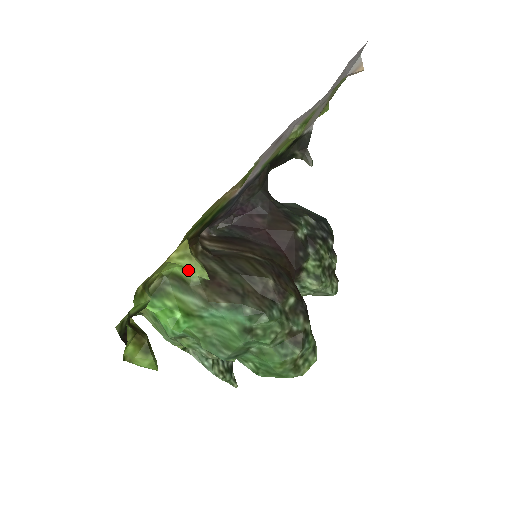
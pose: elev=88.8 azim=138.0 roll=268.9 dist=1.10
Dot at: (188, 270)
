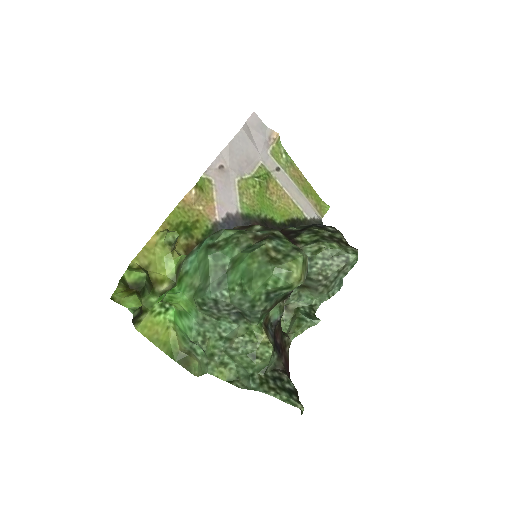
Dot at: (180, 258)
